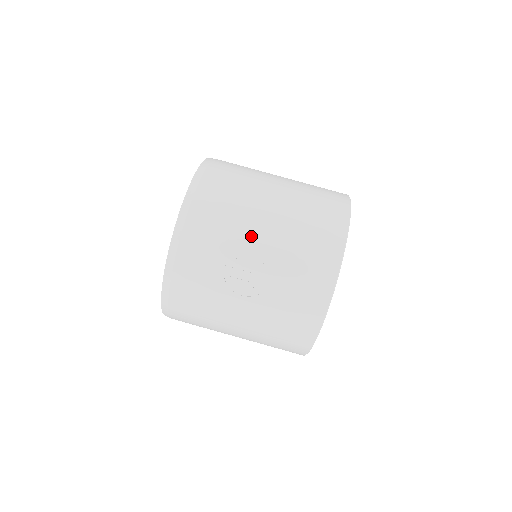
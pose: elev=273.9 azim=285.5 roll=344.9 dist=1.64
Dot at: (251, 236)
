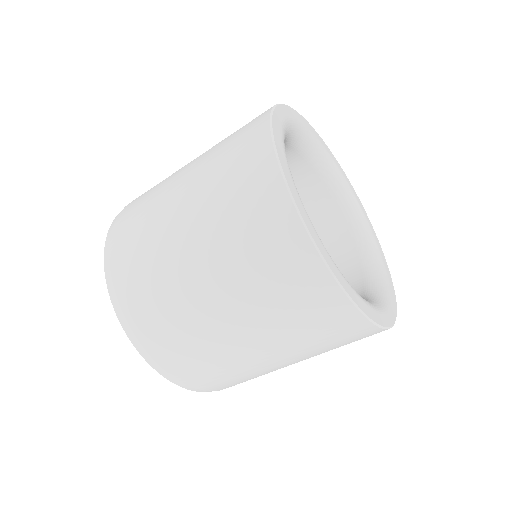
Dot at: occluded
